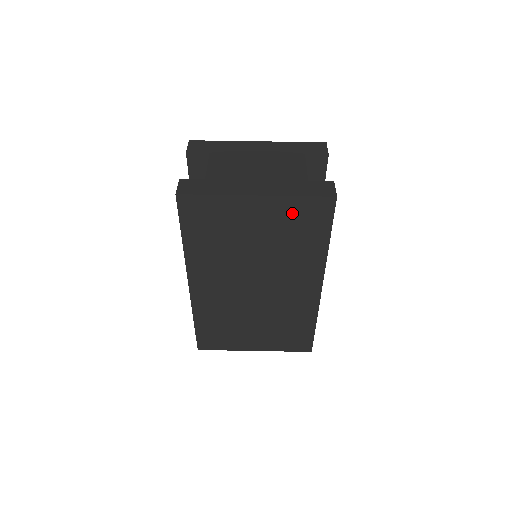
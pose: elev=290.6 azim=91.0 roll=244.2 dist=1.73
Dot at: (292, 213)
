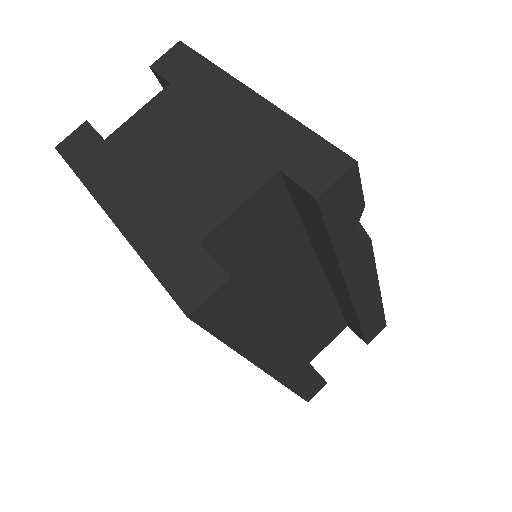
Dot at: occluded
